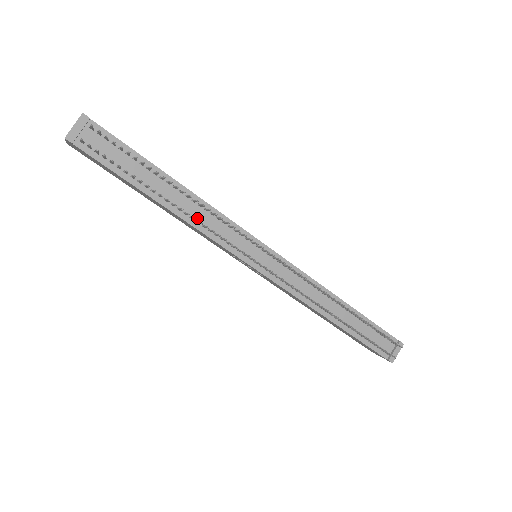
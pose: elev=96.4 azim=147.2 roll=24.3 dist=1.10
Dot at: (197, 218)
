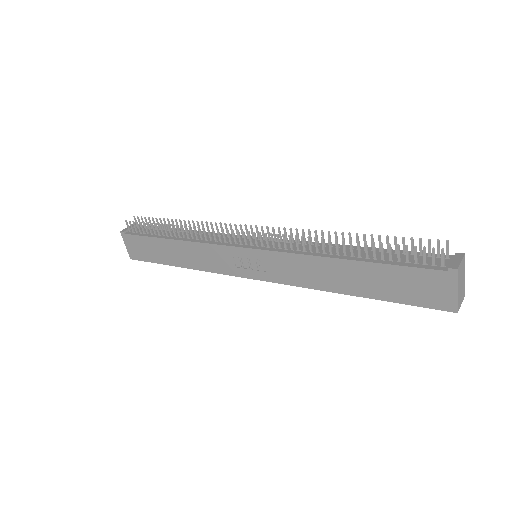
Dot at: (197, 238)
